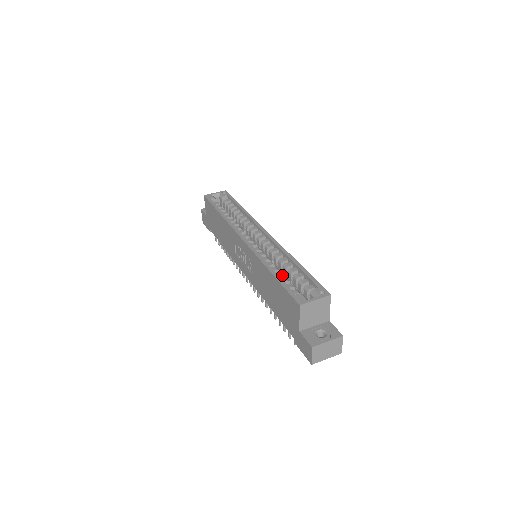
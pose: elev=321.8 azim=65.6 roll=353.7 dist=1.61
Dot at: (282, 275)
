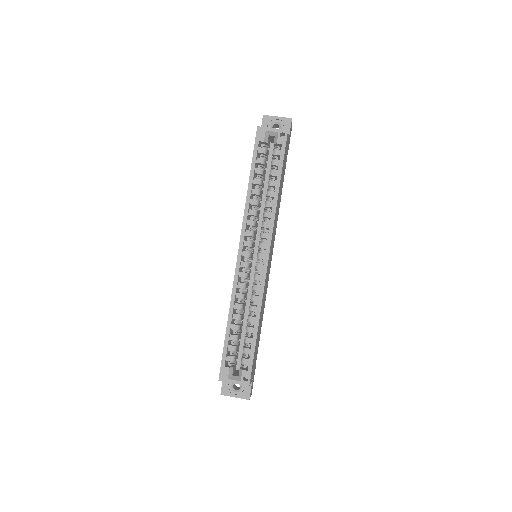
Dot at: (236, 330)
